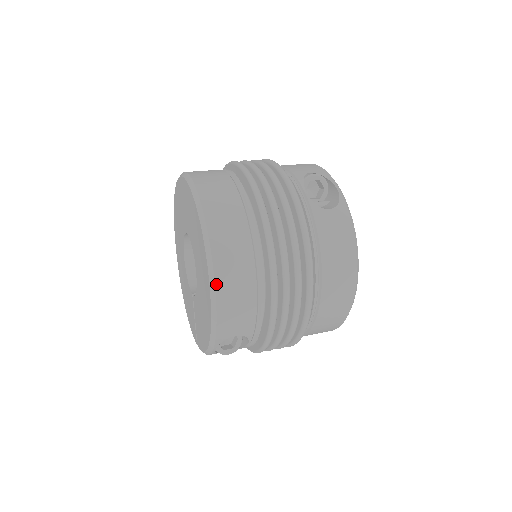
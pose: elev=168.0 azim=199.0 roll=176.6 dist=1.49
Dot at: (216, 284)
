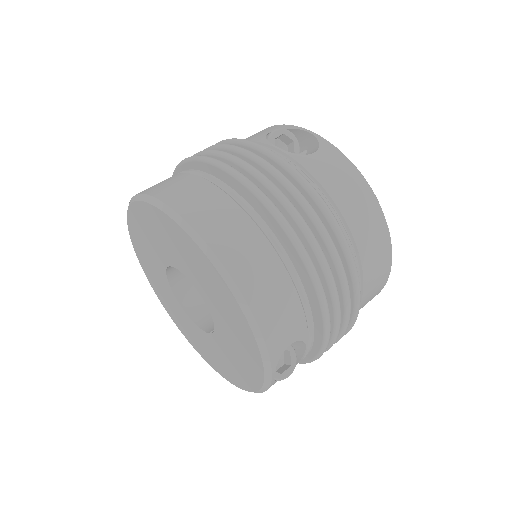
Dot at: (240, 289)
